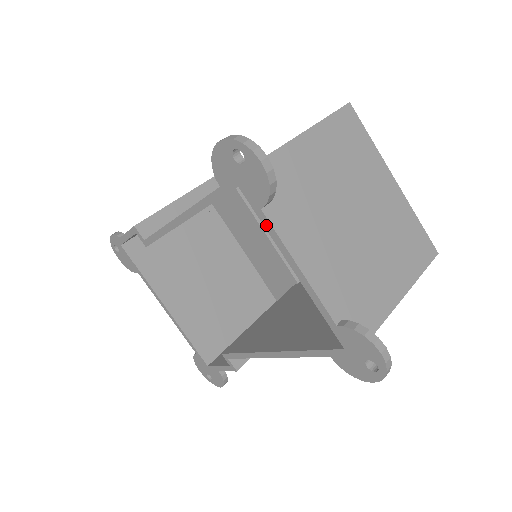
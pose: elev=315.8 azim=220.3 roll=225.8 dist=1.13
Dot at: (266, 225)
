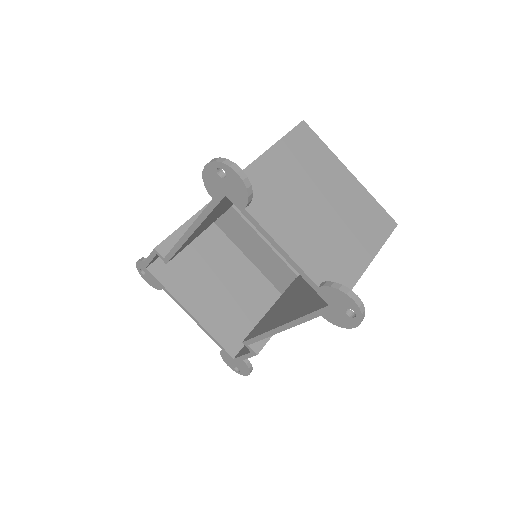
Dot at: (251, 220)
